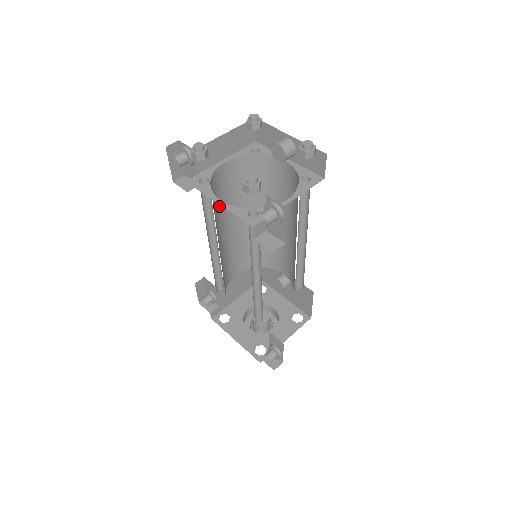
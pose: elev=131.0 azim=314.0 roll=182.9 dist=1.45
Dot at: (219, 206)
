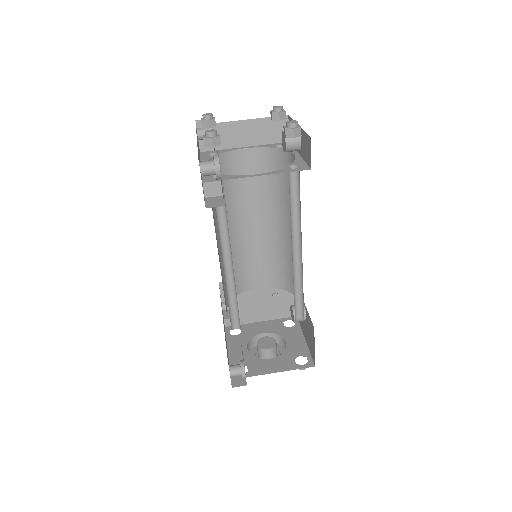
Dot at: (234, 193)
